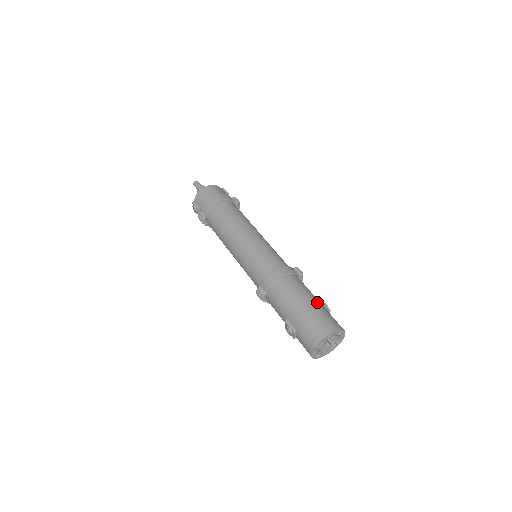
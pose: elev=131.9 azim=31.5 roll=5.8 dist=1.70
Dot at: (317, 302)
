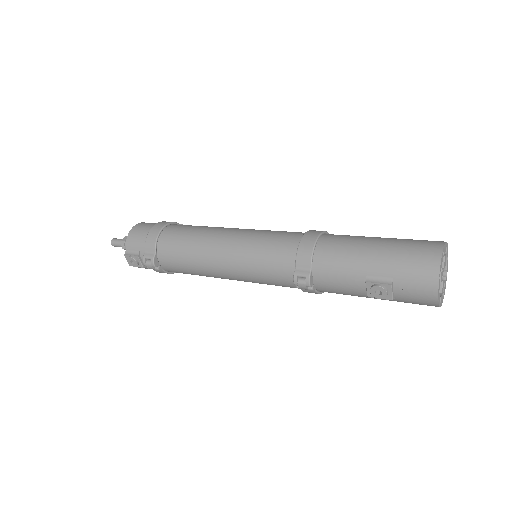
Dot at: occluded
